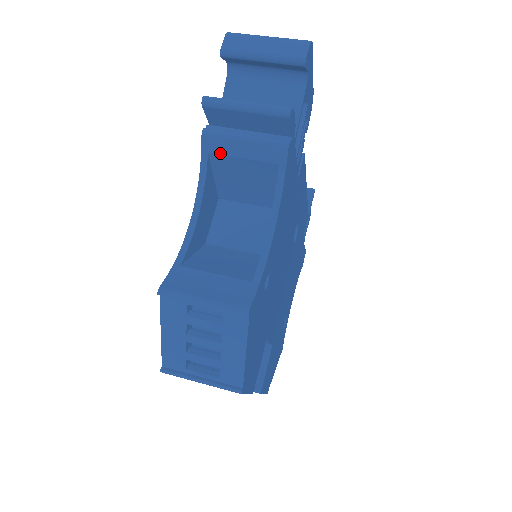
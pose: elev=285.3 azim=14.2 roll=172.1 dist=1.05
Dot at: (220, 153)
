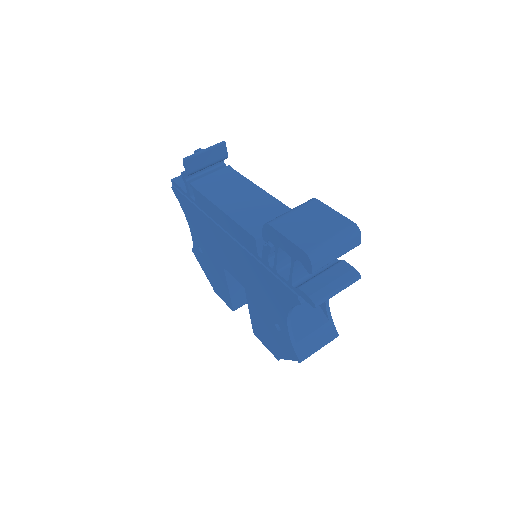
Dot at: occluded
